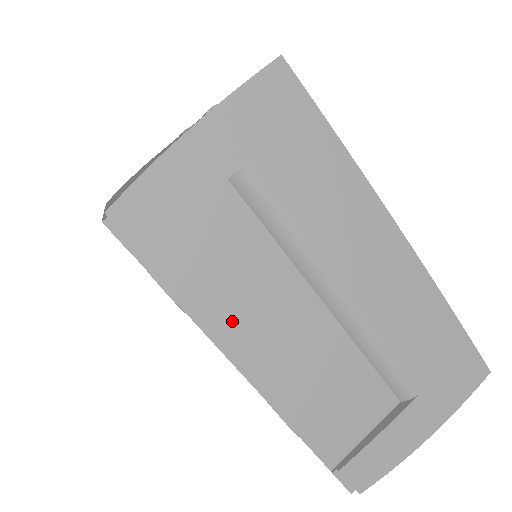
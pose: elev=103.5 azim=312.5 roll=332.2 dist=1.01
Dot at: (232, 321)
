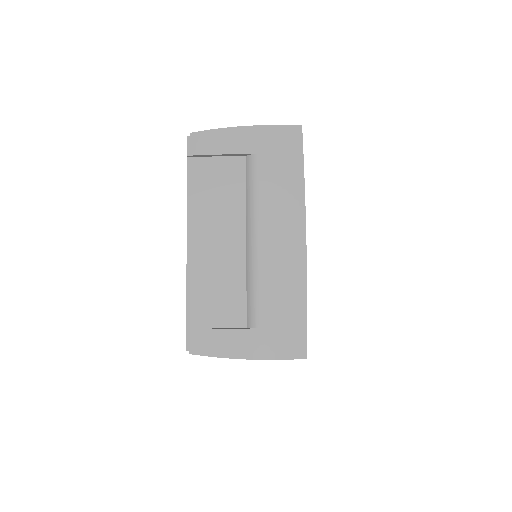
Dot at: (202, 213)
